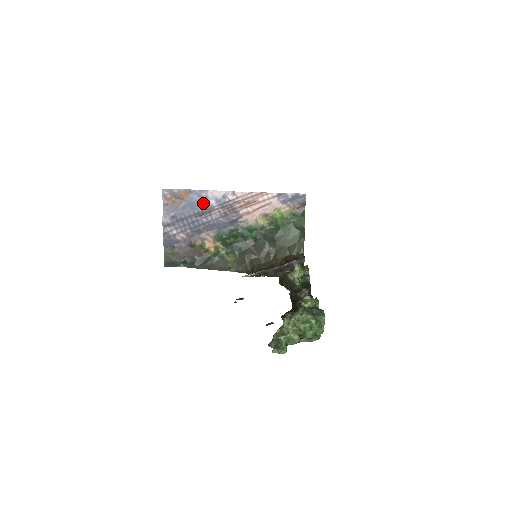
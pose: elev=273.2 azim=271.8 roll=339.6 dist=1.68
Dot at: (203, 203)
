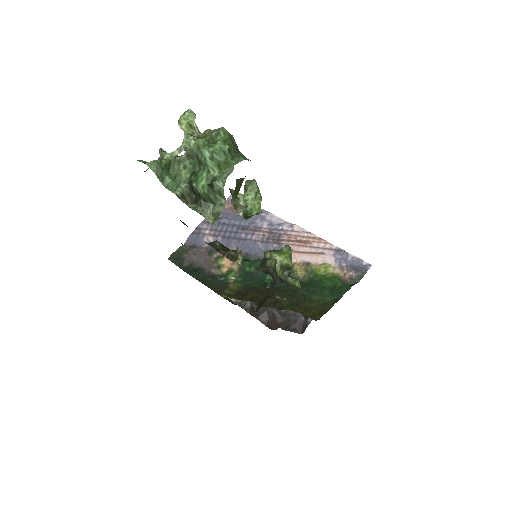
Dot at: (256, 220)
